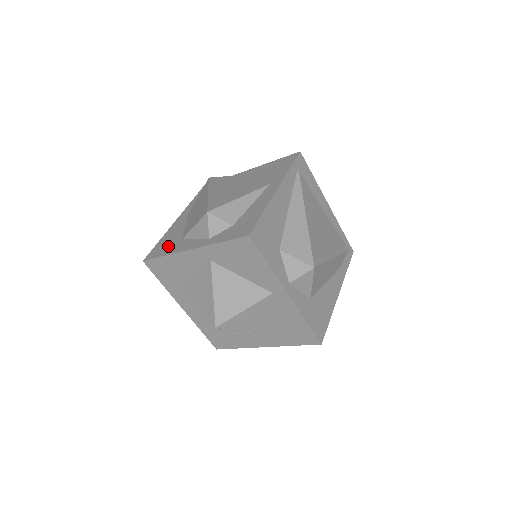
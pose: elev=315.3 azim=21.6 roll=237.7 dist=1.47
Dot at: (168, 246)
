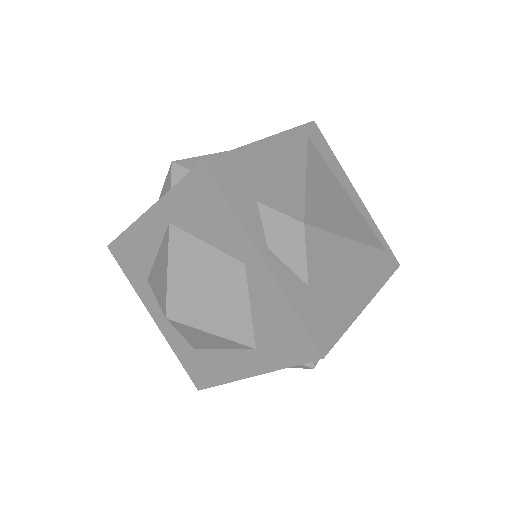
Dot at: occluded
